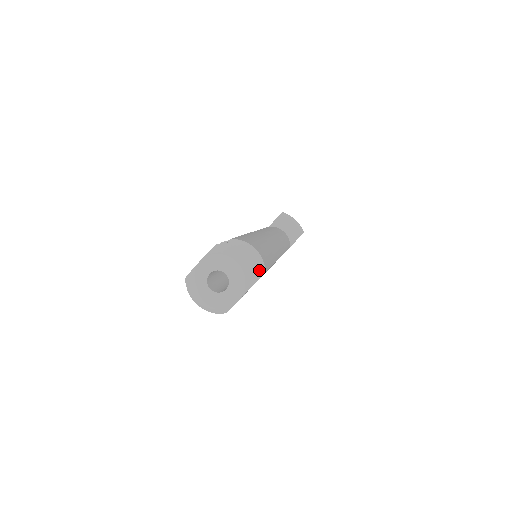
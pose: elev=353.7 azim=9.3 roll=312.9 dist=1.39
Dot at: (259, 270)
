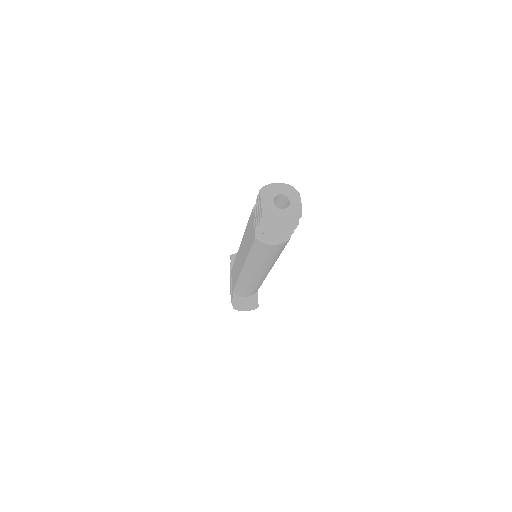
Dot at: occluded
